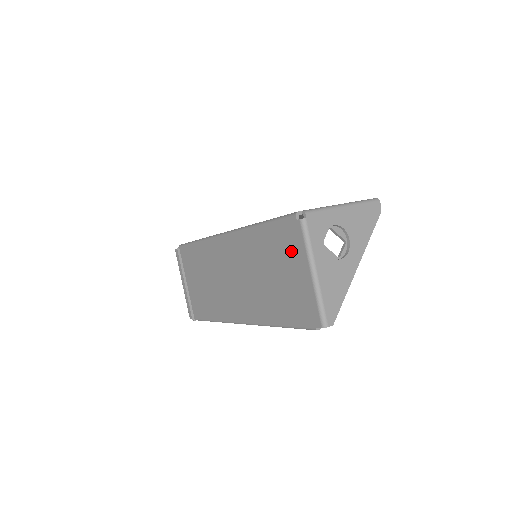
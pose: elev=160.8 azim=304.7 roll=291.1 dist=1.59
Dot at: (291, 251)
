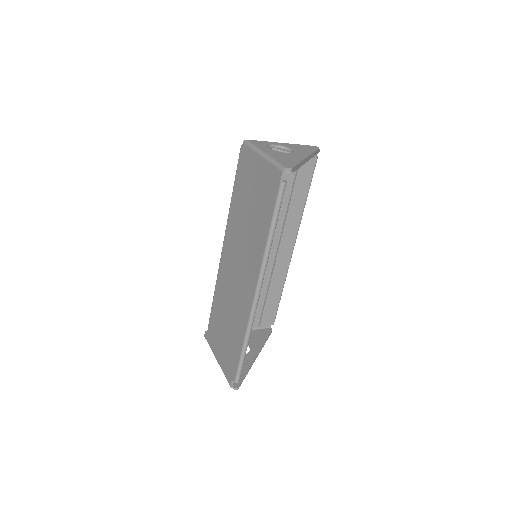
Dot at: (248, 168)
